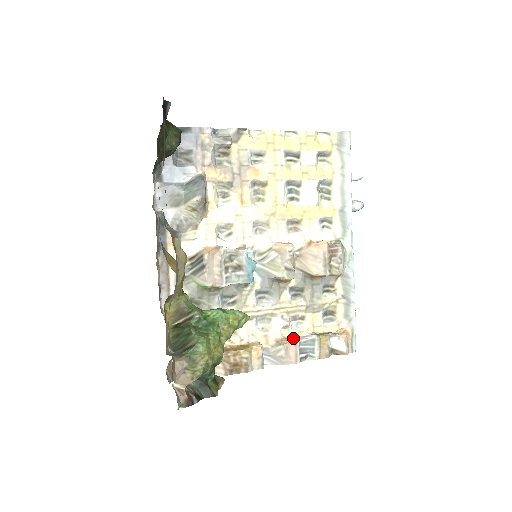
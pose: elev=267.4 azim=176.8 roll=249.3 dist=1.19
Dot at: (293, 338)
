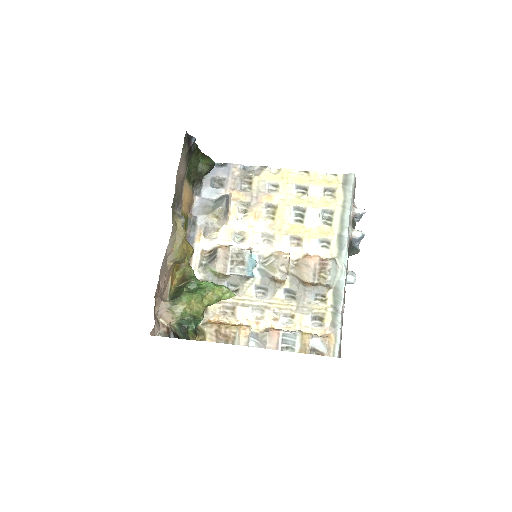
Dot at: (279, 329)
